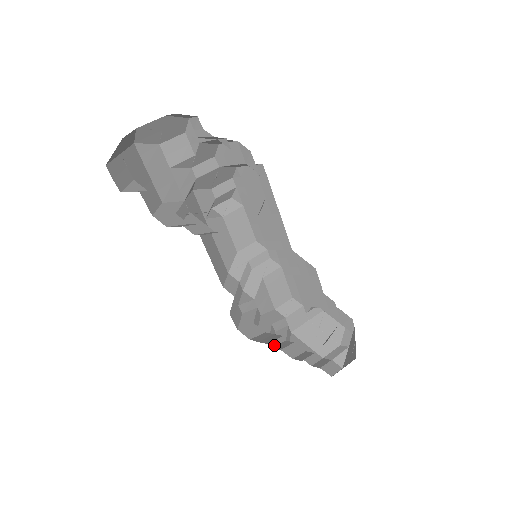
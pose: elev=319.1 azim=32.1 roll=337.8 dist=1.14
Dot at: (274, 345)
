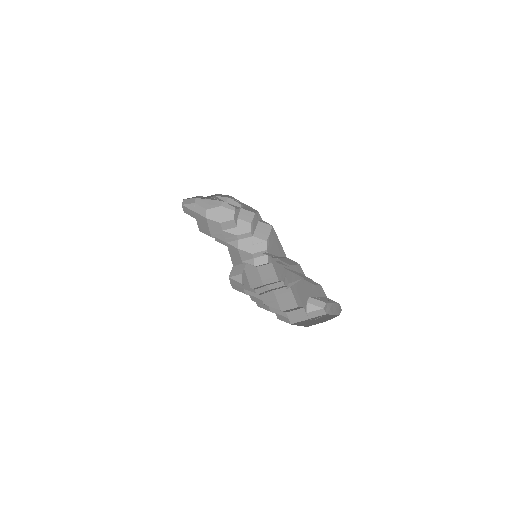
Dot at: (261, 307)
